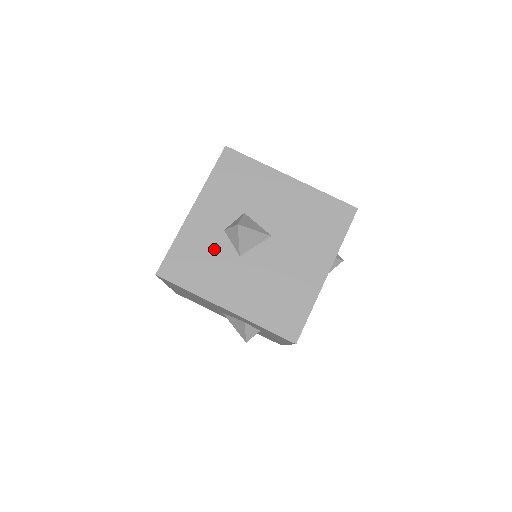
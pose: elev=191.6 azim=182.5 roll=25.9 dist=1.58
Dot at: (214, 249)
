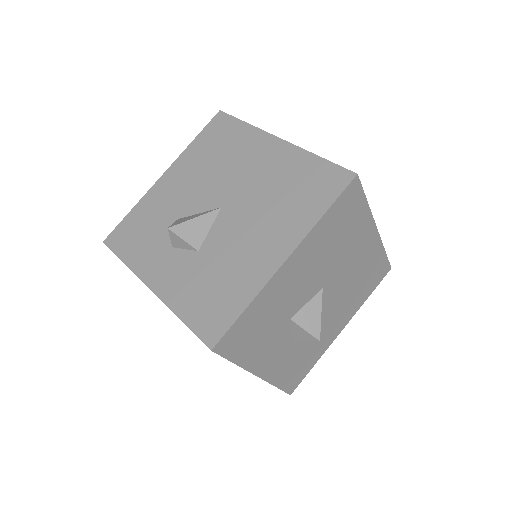
Dot at: (301, 347)
